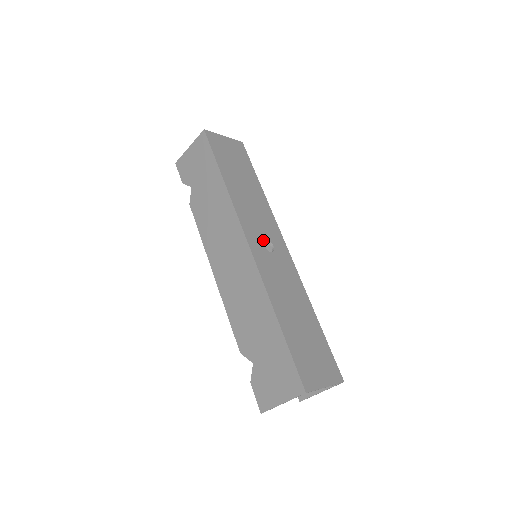
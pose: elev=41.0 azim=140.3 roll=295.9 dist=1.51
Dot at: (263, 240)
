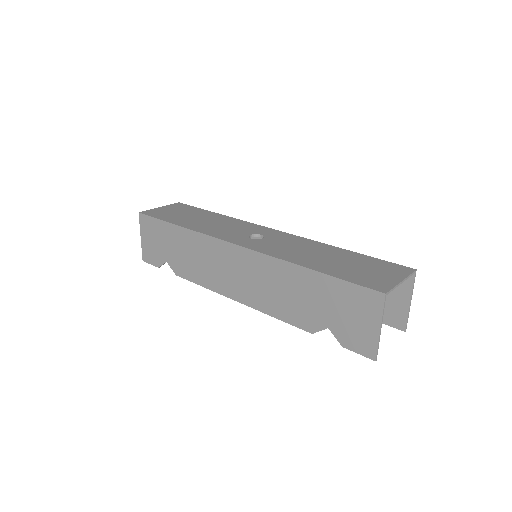
Dot at: (248, 236)
